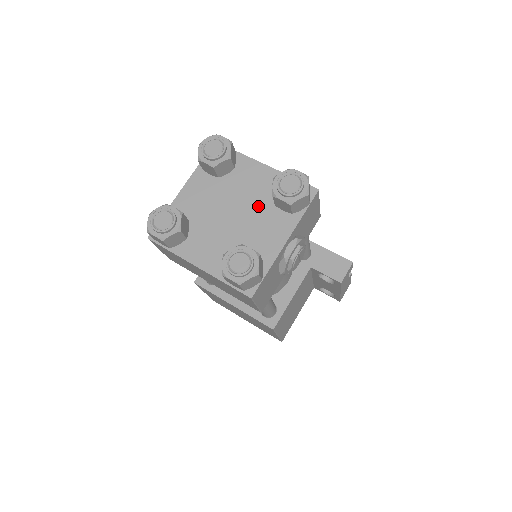
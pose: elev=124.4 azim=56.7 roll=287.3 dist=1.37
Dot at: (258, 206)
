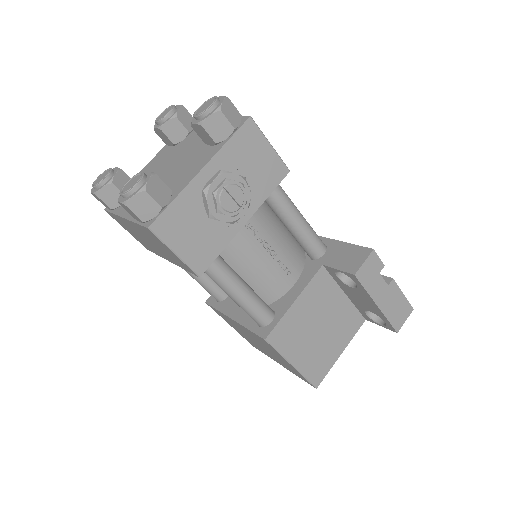
Dot at: (193, 152)
